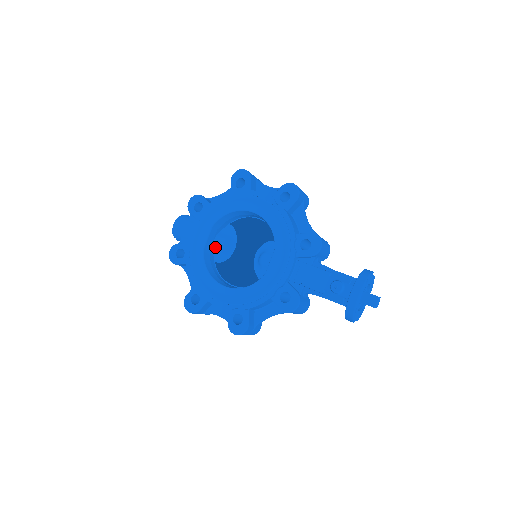
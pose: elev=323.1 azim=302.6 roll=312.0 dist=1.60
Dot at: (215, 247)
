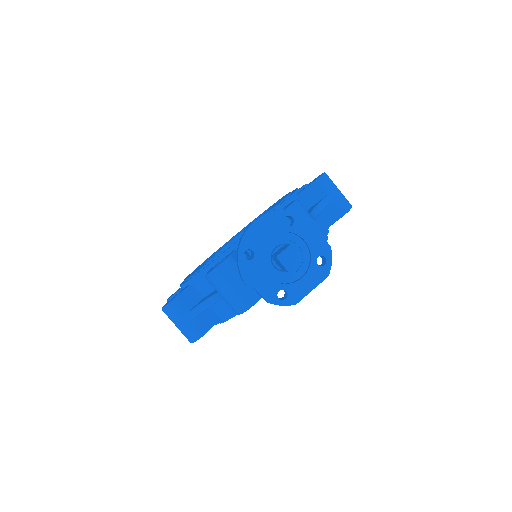
Dot at: occluded
